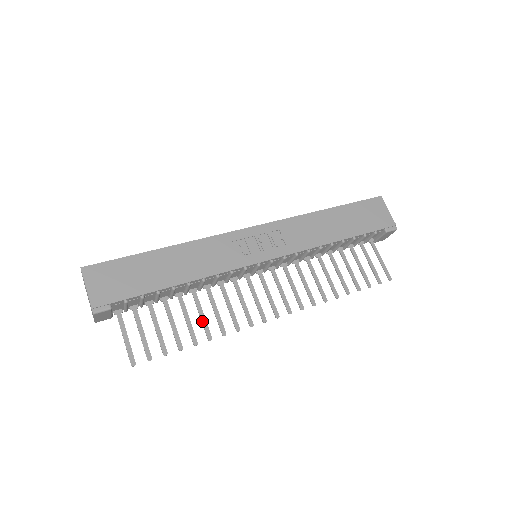
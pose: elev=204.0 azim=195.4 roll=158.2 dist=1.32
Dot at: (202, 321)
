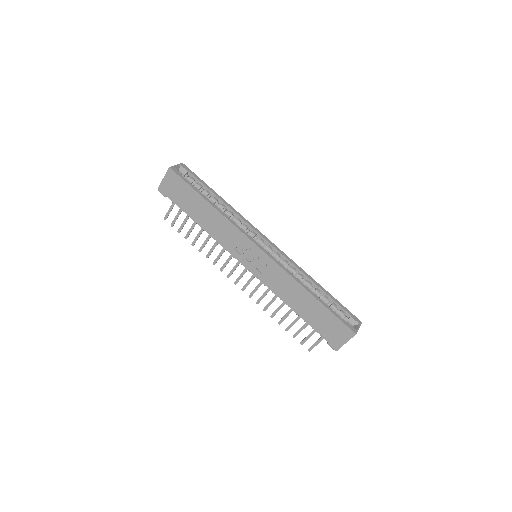
Dot at: (204, 242)
